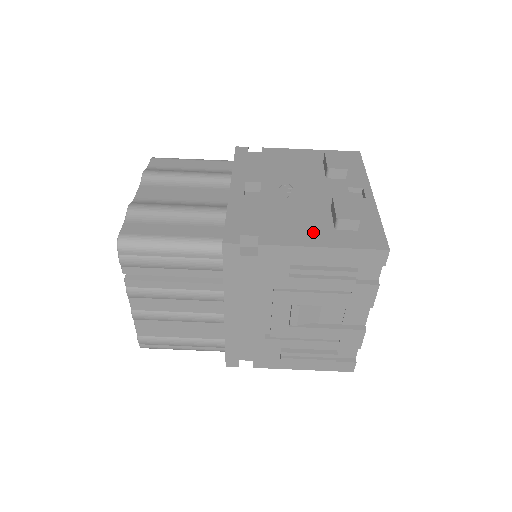
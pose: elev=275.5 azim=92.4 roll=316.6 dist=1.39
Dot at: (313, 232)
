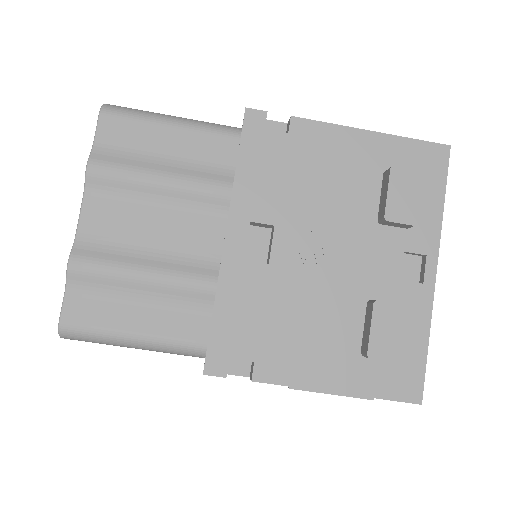
Dot at: (330, 360)
